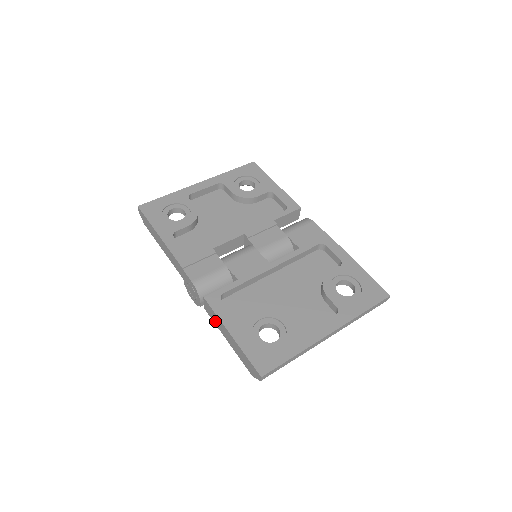
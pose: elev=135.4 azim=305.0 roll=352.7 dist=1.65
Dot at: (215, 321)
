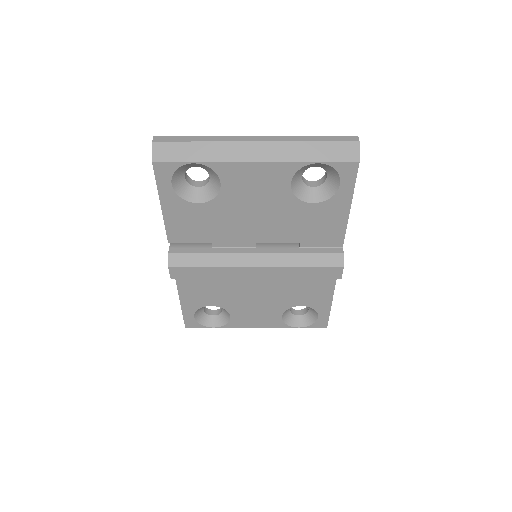
Dot at: occluded
